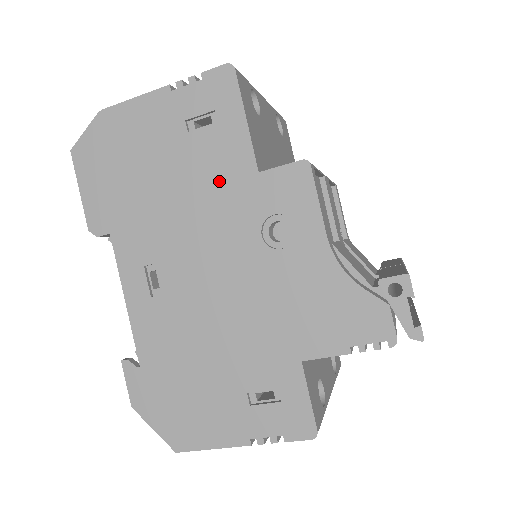
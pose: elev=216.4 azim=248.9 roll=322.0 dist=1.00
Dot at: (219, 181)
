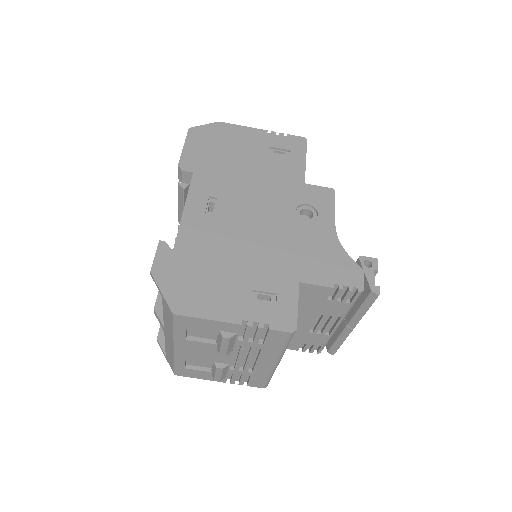
Dot at: (280, 178)
